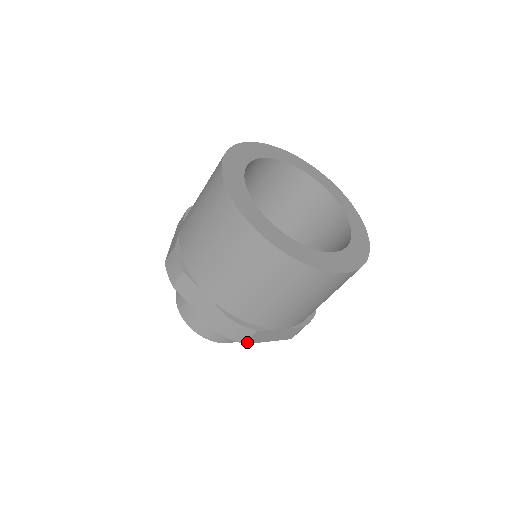
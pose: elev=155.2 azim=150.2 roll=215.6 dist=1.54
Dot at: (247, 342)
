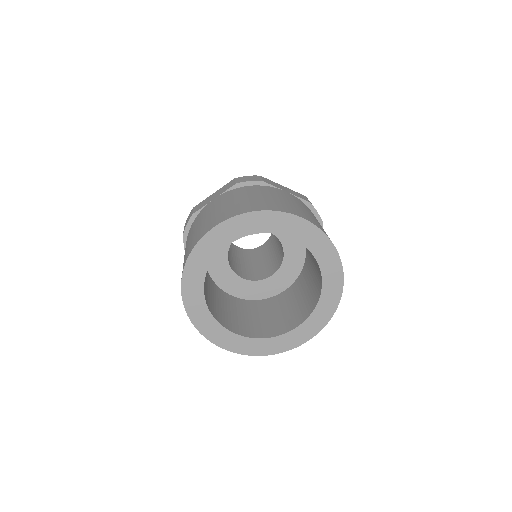
Dot at: occluded
